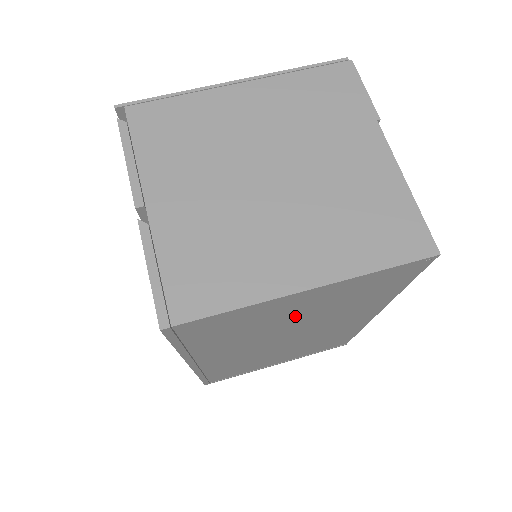
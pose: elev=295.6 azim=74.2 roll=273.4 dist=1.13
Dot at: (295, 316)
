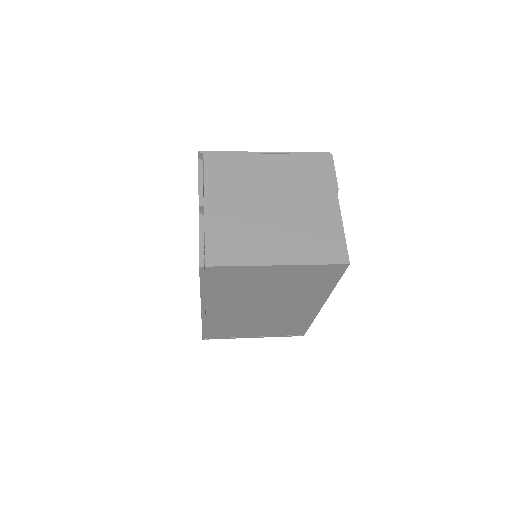
Dot at: (269, 286)
